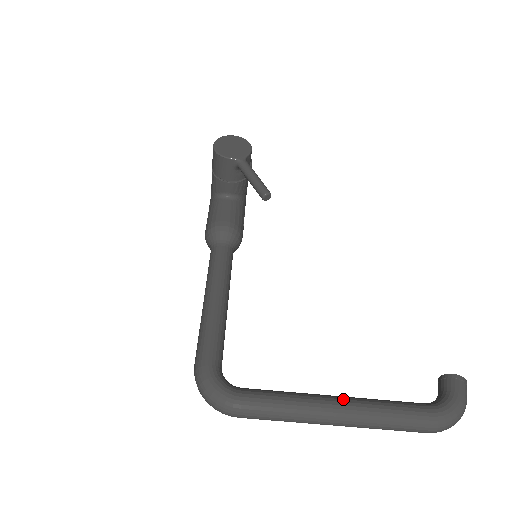
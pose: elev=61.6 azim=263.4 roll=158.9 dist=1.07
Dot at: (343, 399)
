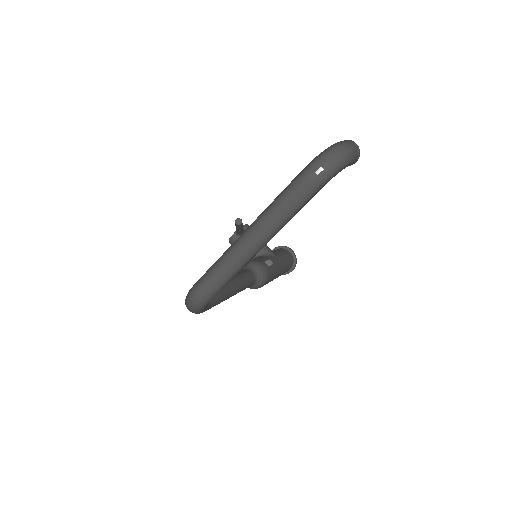
Dot at: occluded
